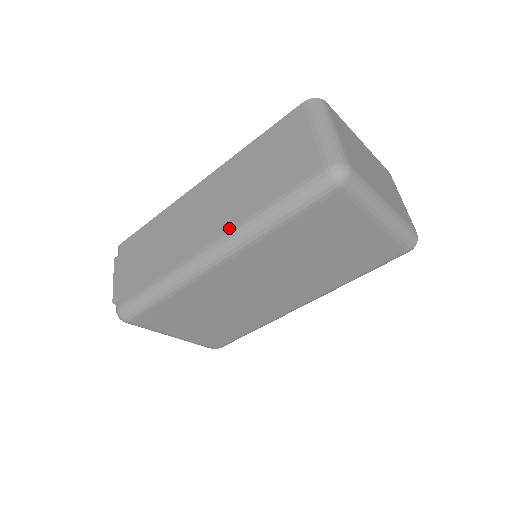
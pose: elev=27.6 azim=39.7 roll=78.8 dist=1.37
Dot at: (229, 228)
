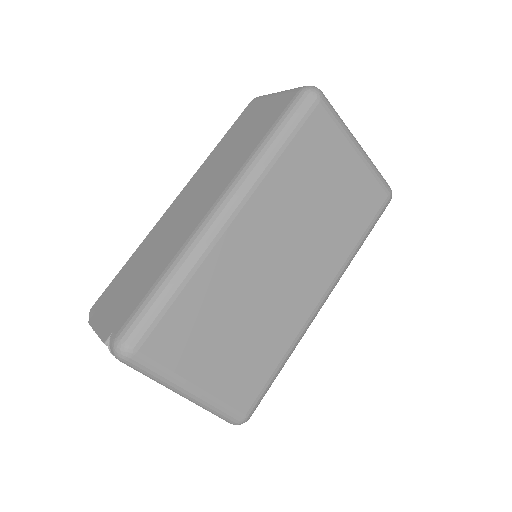
Dot at: (232, 176)
